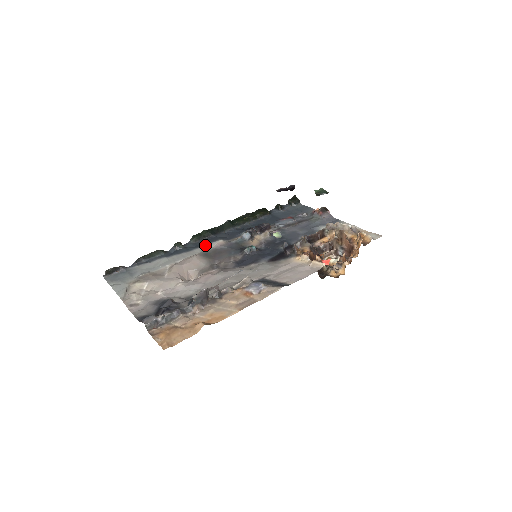
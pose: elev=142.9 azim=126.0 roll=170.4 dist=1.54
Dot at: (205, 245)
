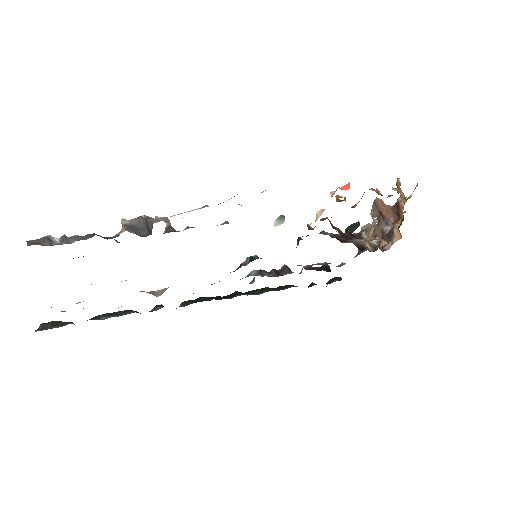
Dot at: occluded
